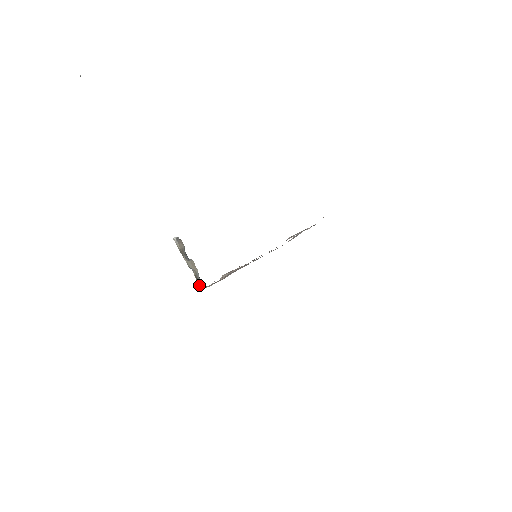
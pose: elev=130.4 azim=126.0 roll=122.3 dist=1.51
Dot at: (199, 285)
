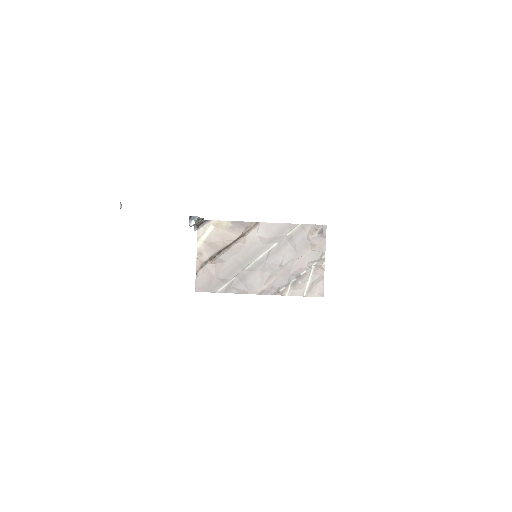
Dot at: (197, 226)
